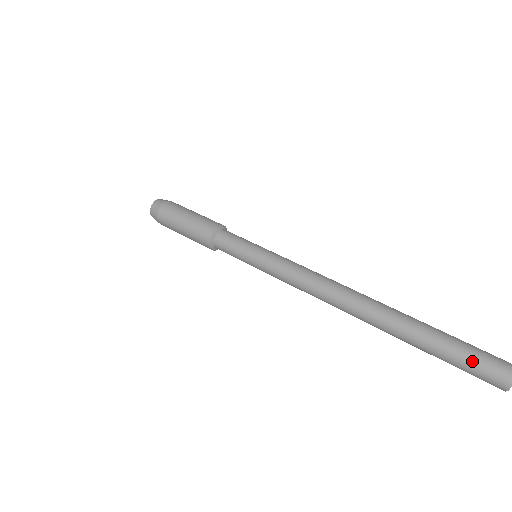
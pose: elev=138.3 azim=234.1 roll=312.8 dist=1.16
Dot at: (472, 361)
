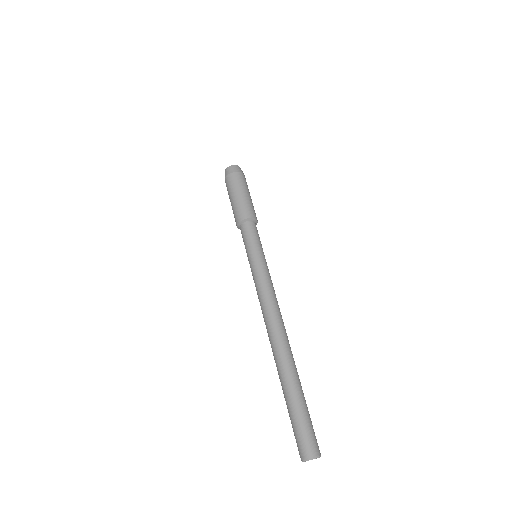
Dot at: (305, 427)
